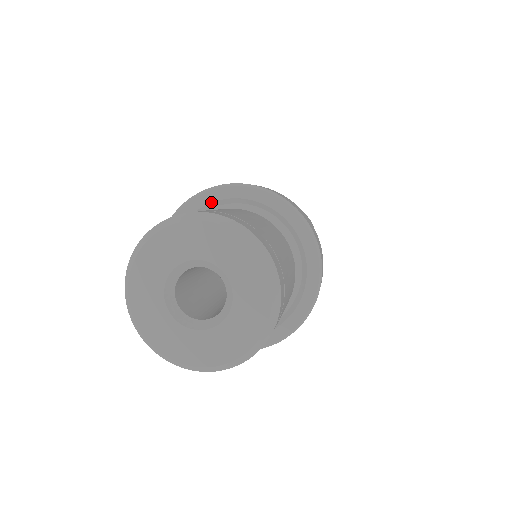
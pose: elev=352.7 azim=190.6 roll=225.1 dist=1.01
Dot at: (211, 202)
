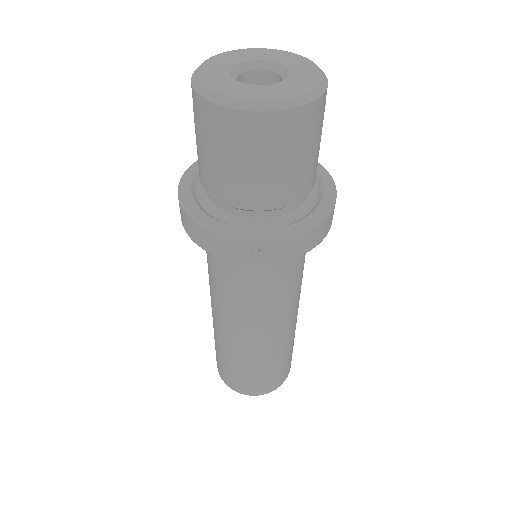
Dot at: occluded
